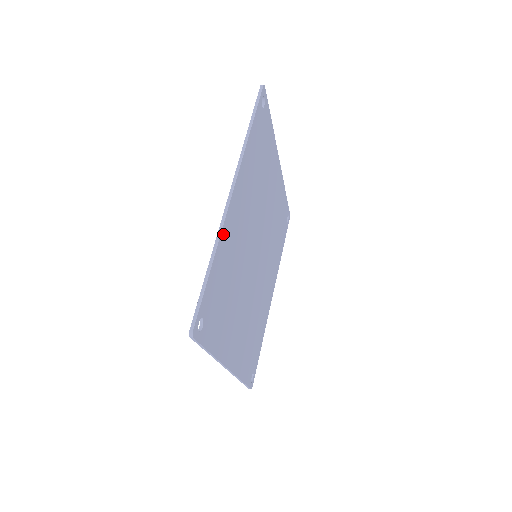
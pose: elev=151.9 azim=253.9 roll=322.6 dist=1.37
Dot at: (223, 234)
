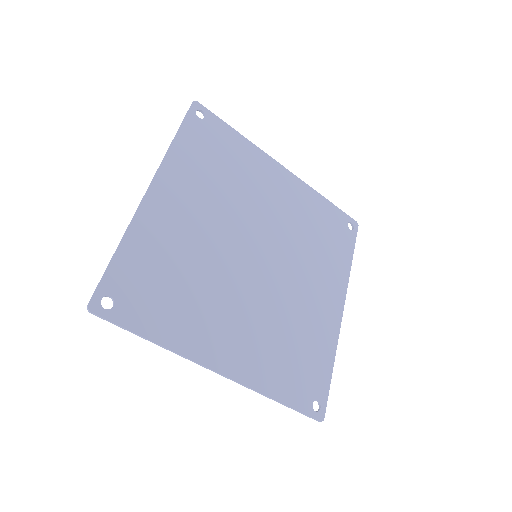
Dot at: (138, 222)
